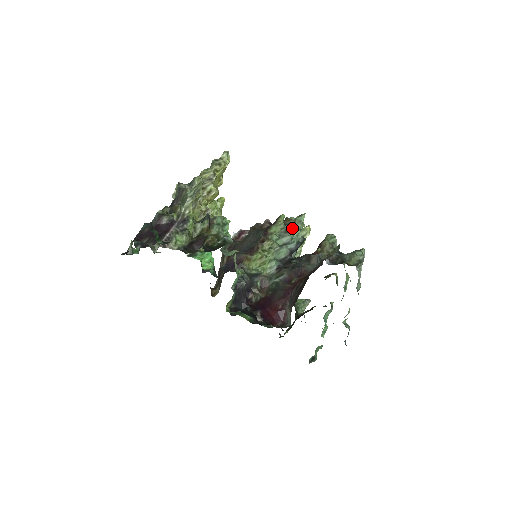
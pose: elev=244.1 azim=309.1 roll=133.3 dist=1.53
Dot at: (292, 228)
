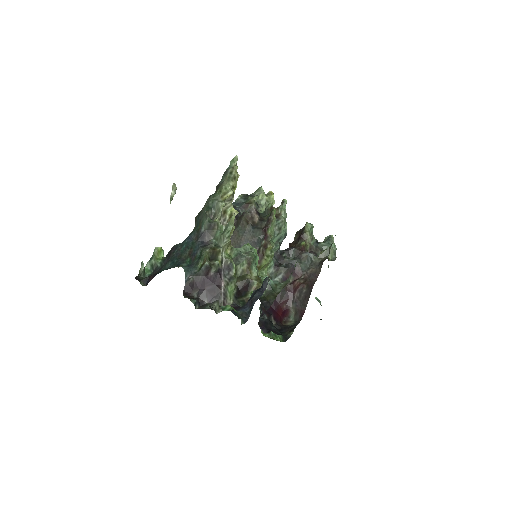
Dot at: (282, 223)
